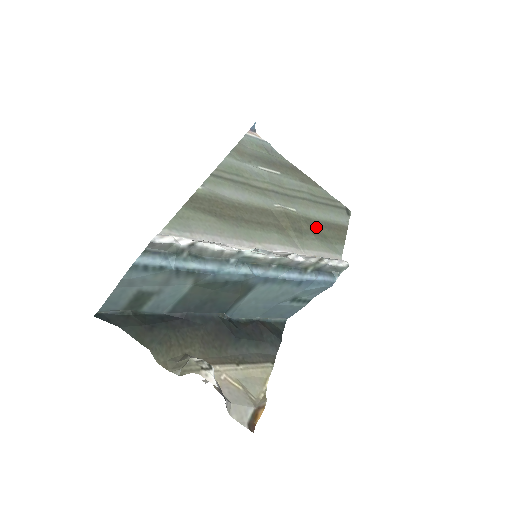
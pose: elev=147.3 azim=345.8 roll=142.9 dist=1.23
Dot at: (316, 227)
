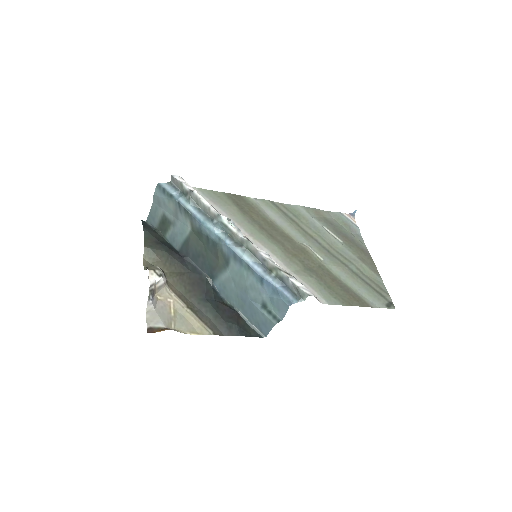
Dot at: (329, 279)
